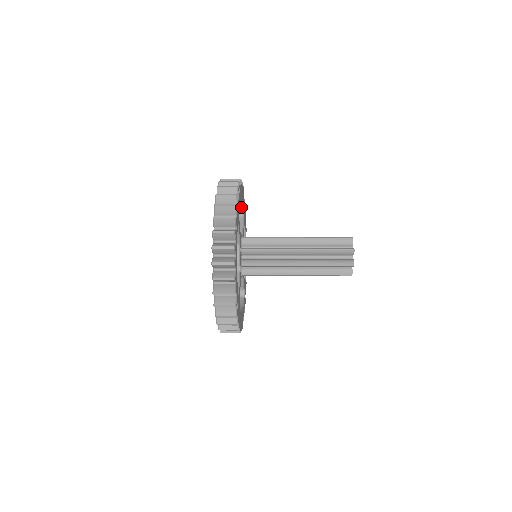
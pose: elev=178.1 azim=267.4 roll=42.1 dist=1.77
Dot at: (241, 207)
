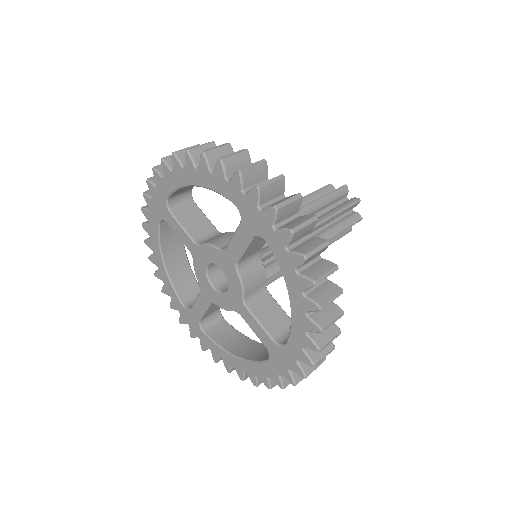
Dot at: (191, 187)
